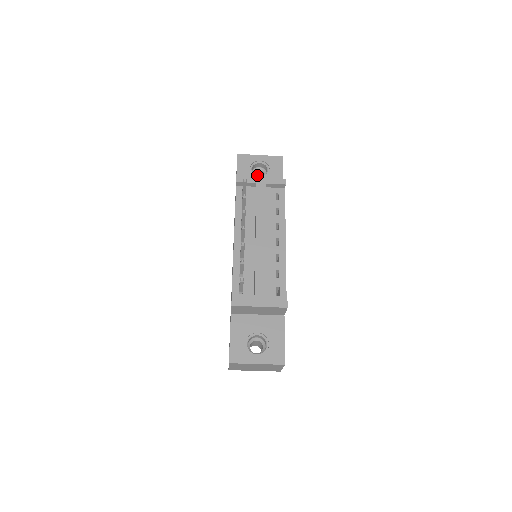
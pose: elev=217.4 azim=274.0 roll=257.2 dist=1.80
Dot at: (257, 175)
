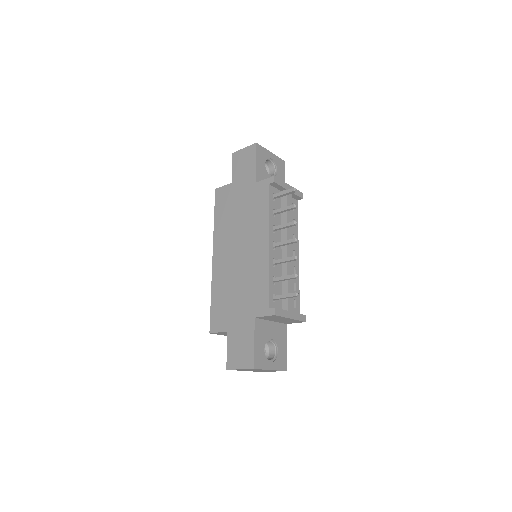
Dot at: occluded
